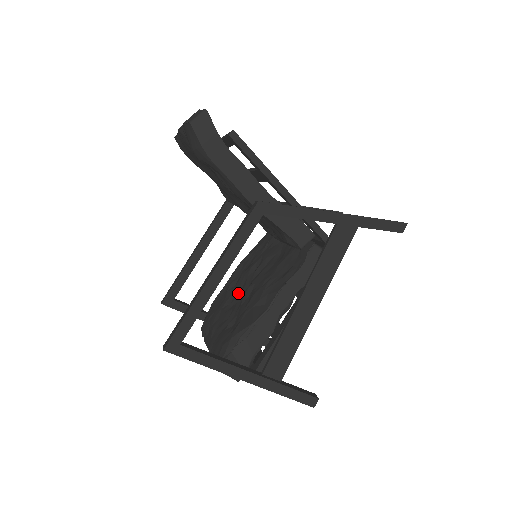
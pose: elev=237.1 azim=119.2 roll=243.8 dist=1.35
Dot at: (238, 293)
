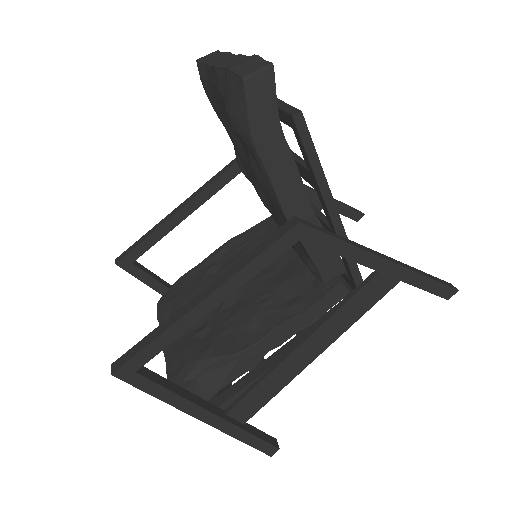
Dot at: occluded
